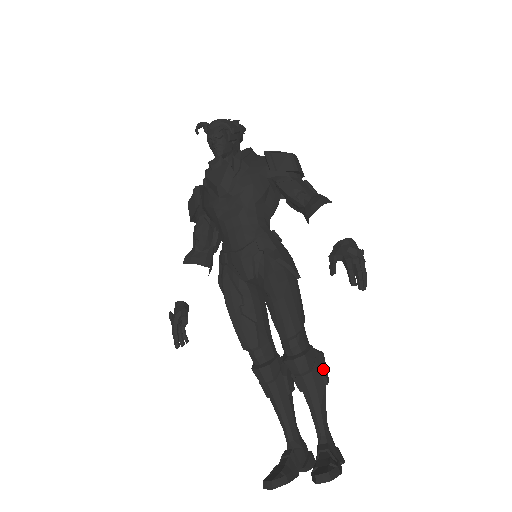
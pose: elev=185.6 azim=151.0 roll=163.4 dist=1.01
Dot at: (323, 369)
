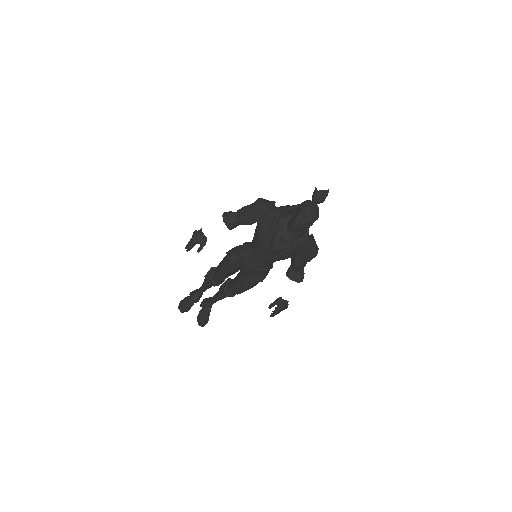
Dot at: occluded
